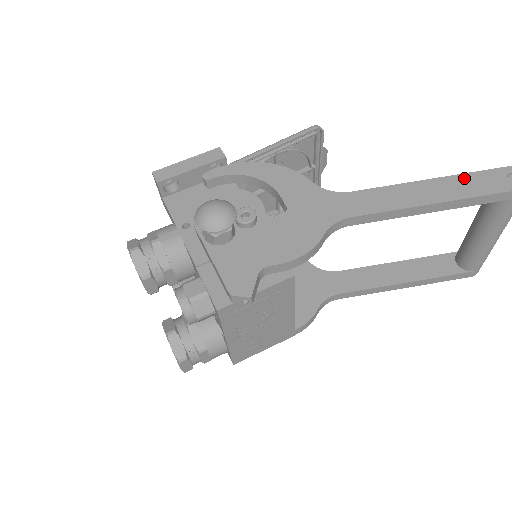
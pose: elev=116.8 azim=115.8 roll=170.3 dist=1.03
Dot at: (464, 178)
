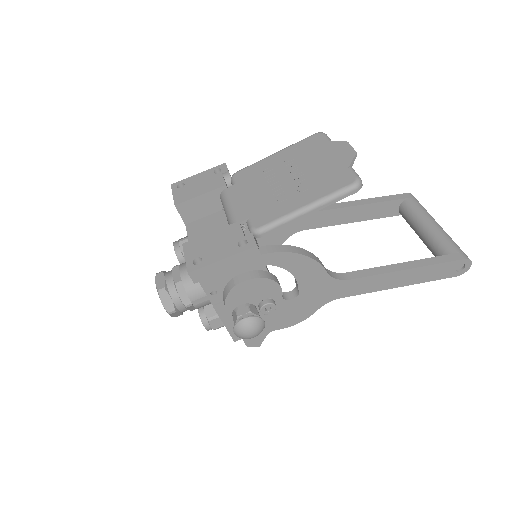
Dot at: (431, 269)
